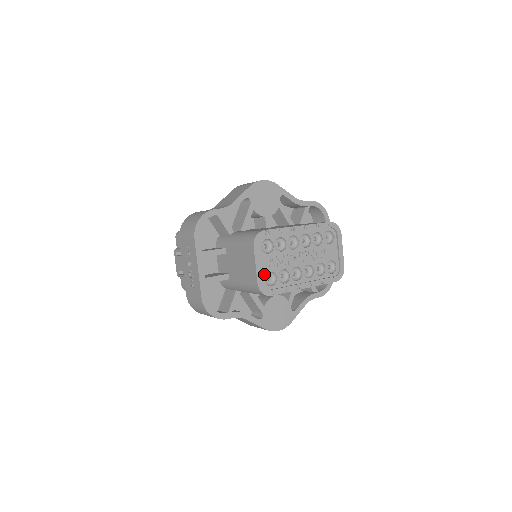
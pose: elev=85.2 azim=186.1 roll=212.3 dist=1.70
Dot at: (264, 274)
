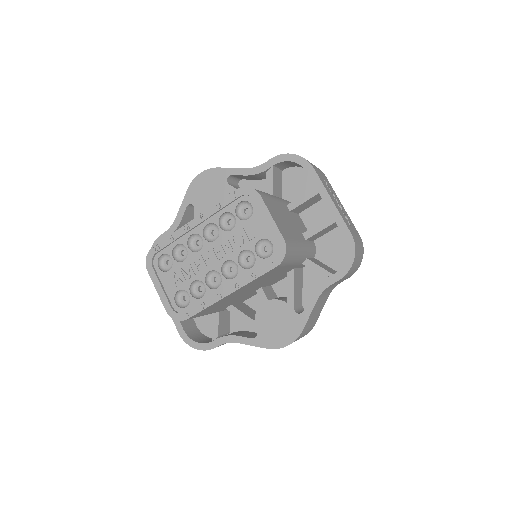
Dot at: (172, 296)
